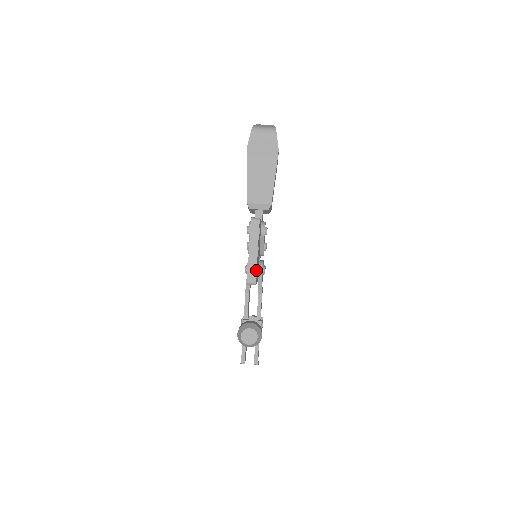
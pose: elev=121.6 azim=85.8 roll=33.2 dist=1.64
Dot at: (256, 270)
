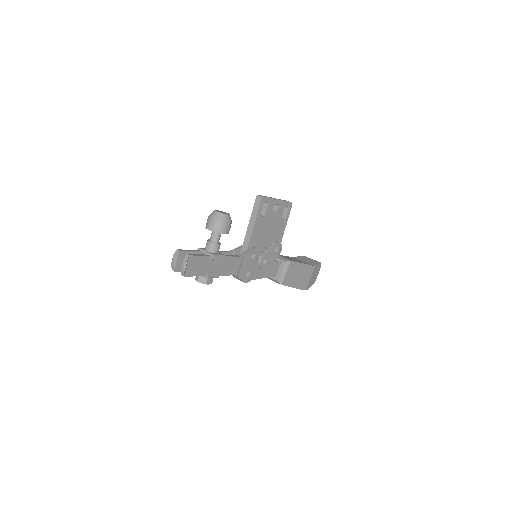
Dot at: (270, 198)
